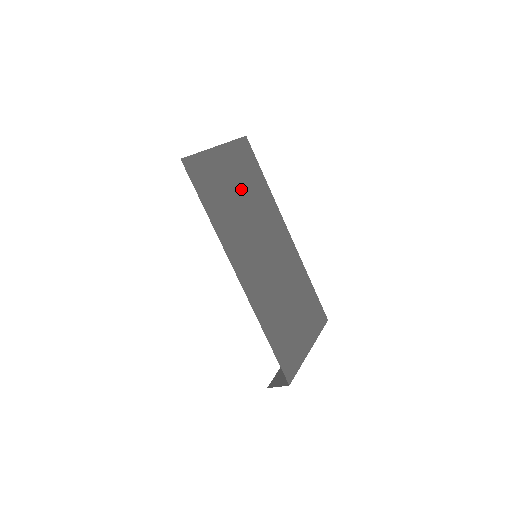
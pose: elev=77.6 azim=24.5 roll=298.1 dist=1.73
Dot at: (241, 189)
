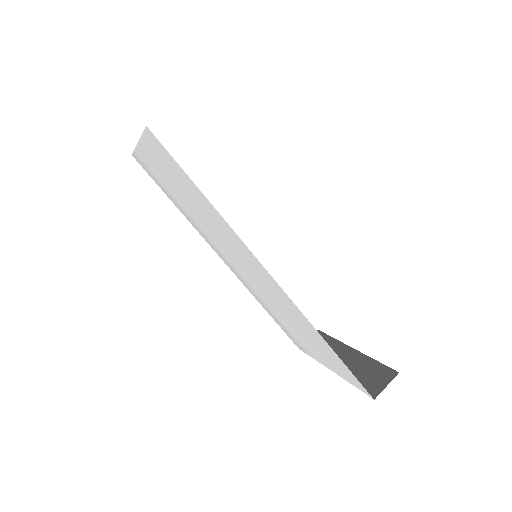
Dot at: occluded
